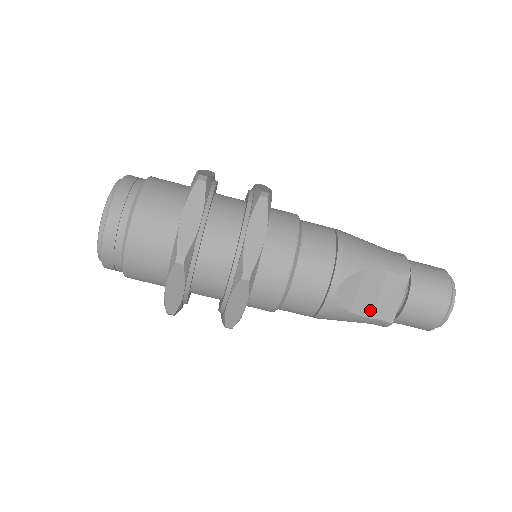
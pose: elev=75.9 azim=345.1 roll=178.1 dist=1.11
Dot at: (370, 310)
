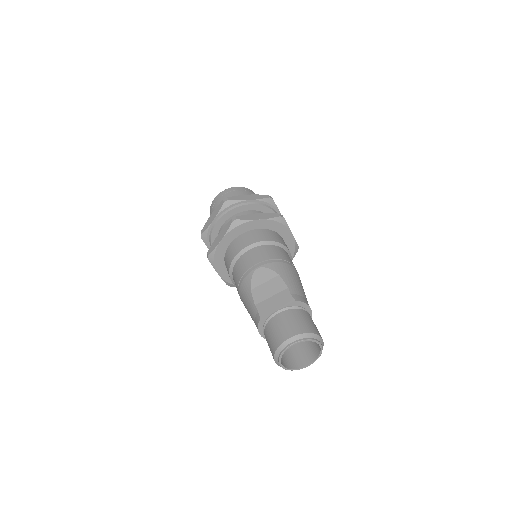
Dot at: (260, 300)
